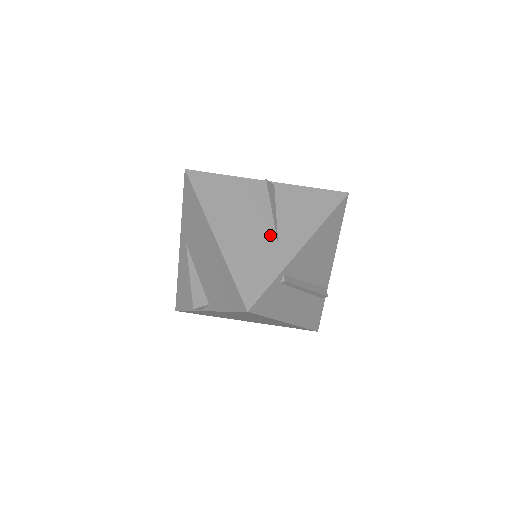
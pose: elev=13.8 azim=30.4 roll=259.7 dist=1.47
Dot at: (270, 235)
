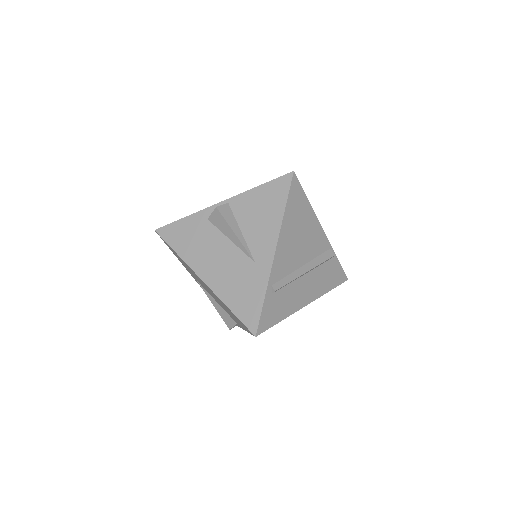
Dot at: (244, 256)
